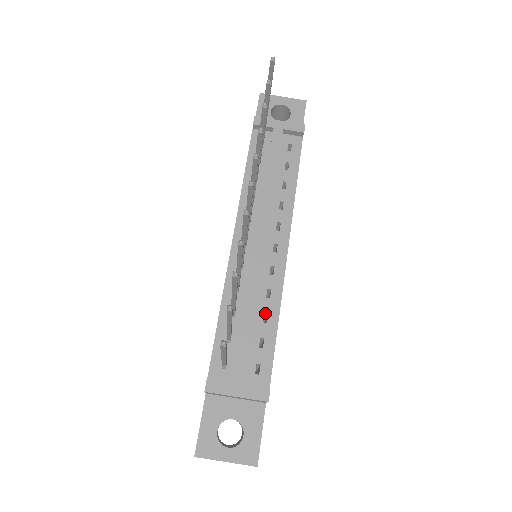
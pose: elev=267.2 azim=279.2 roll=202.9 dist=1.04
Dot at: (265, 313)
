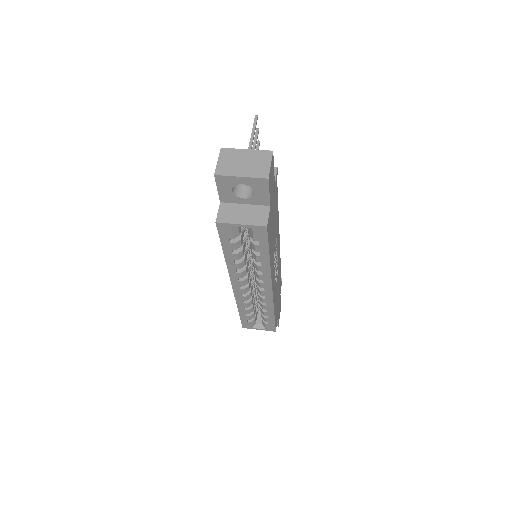
Dot at: occluded
